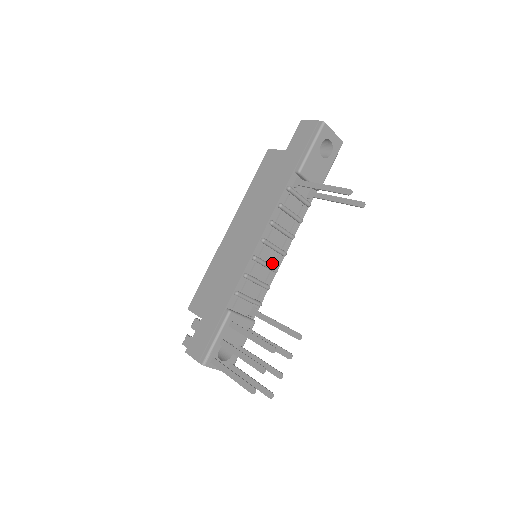
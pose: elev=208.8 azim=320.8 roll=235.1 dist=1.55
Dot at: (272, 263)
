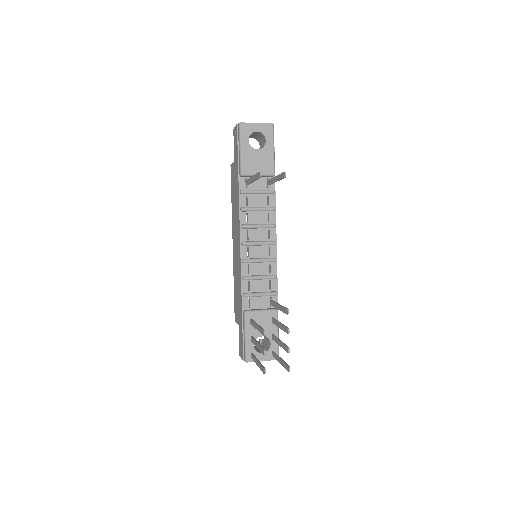
Dot at: (267, 256)
